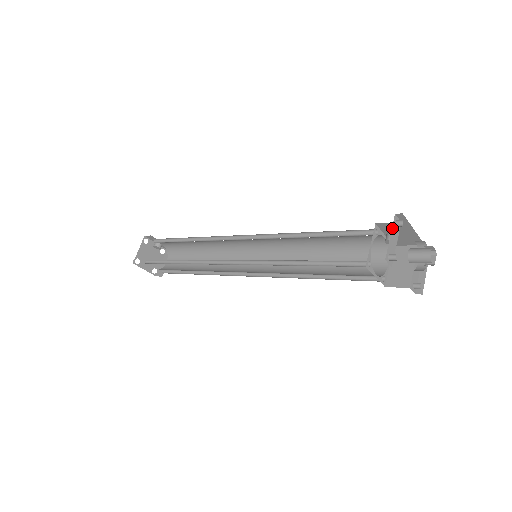
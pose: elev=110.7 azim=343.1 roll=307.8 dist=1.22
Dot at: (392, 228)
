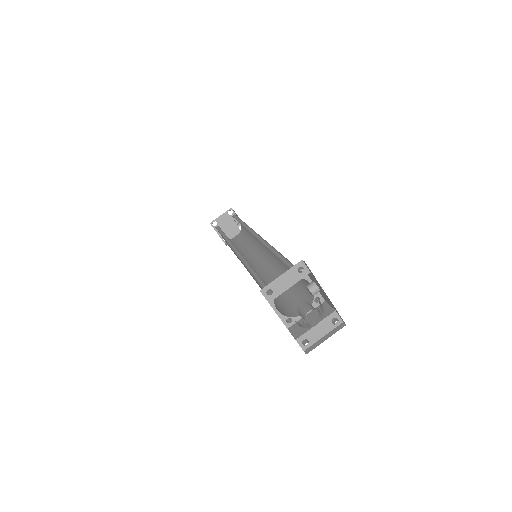
Dot at: (289, 270)
